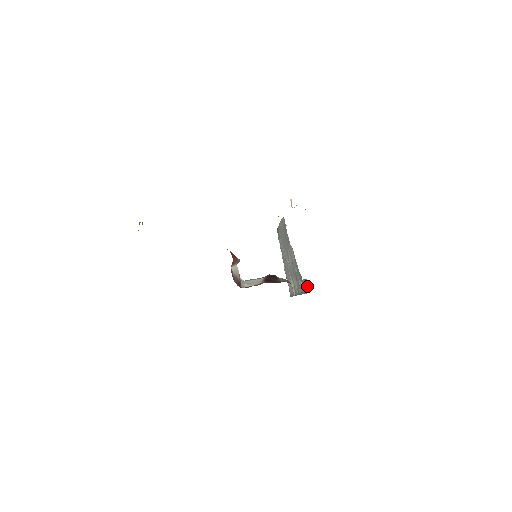
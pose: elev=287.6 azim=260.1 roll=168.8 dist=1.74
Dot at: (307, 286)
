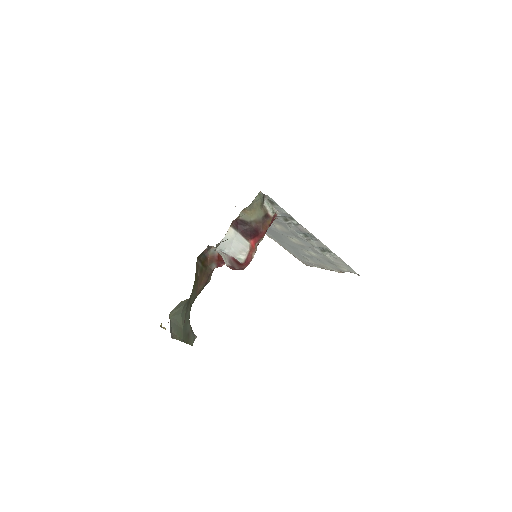
Dot at: (272, 202)
